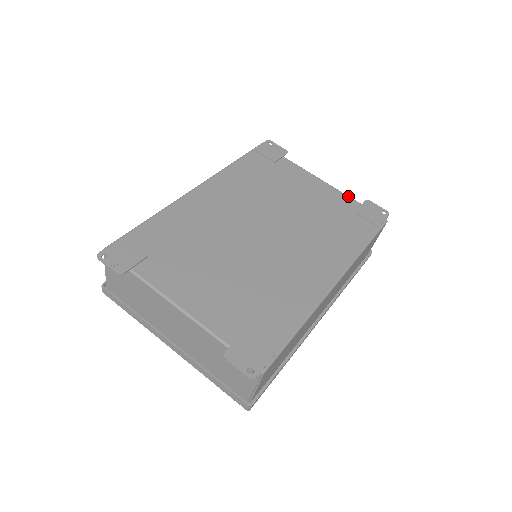
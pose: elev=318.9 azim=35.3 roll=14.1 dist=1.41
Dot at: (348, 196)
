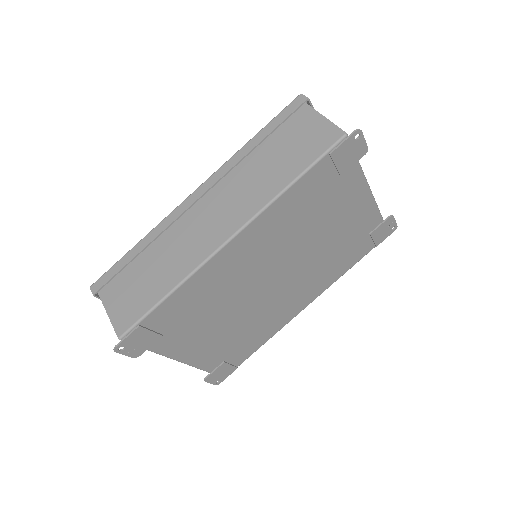
Dot at: (379, 213)
